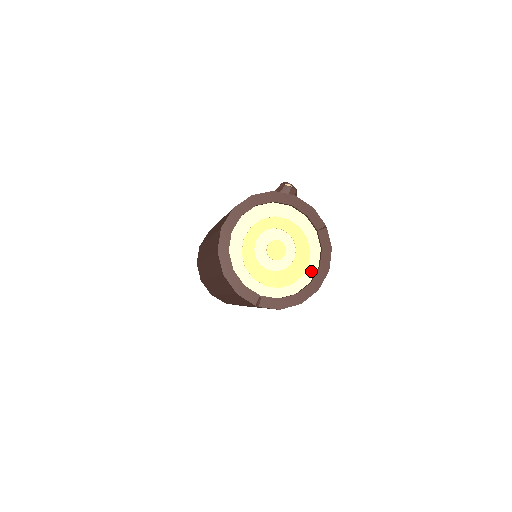
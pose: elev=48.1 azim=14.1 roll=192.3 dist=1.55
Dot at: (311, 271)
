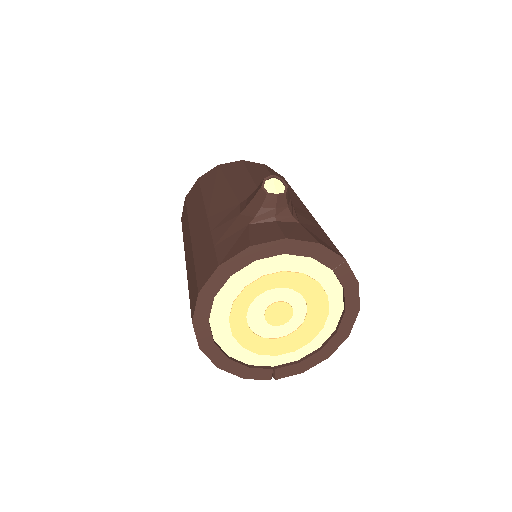
Dot at: (334, 317)
